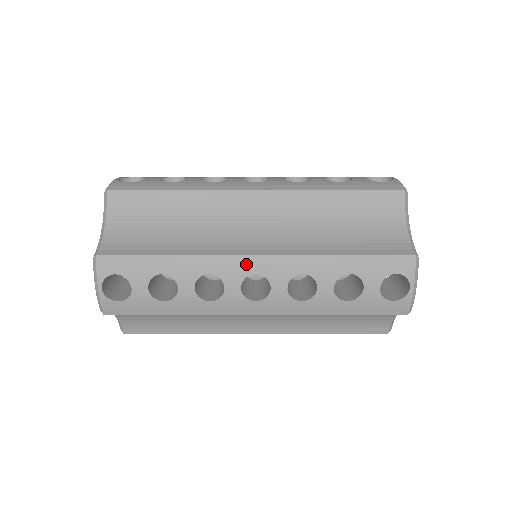
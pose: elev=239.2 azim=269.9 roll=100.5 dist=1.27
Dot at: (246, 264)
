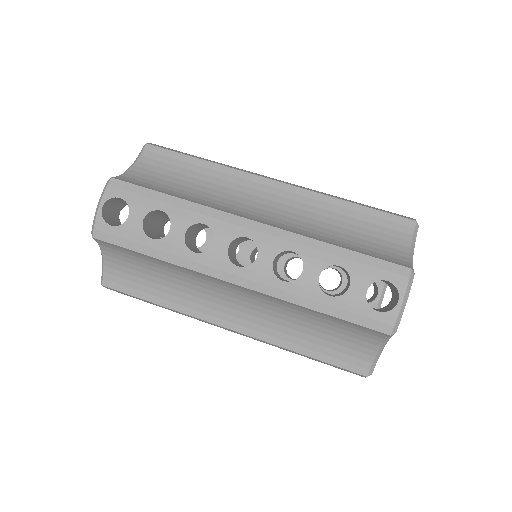
Dot at: occluded
